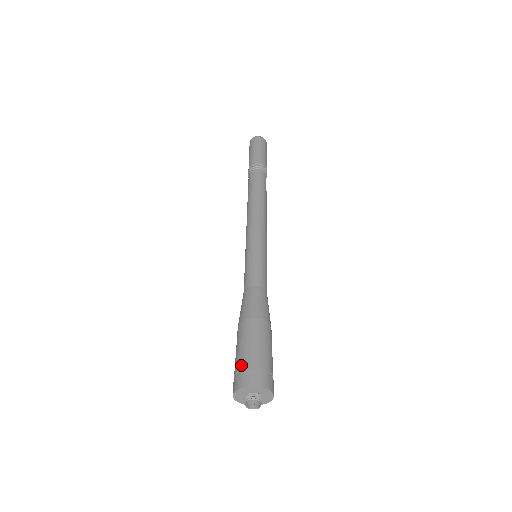
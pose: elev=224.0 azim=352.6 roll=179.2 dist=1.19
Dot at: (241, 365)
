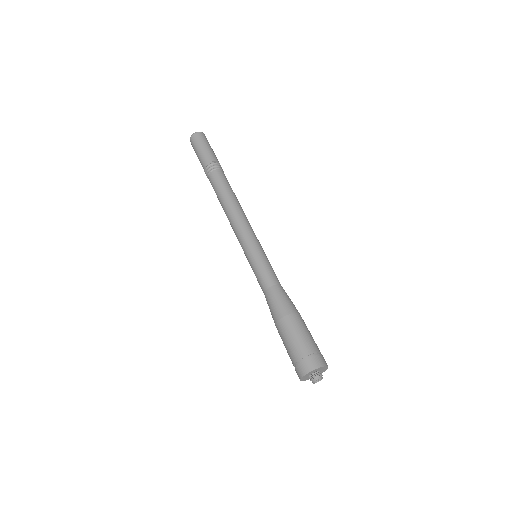
Dot at: (305, 352)
